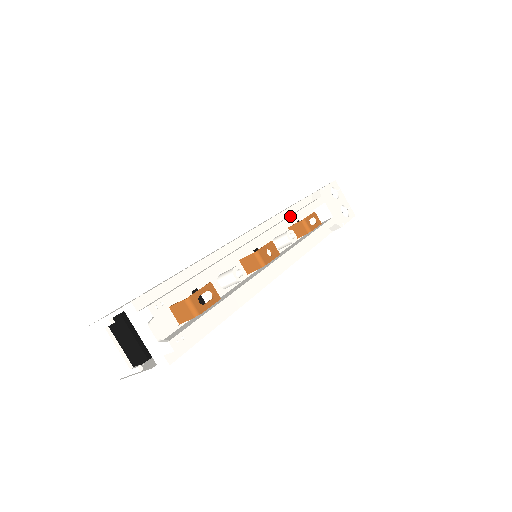
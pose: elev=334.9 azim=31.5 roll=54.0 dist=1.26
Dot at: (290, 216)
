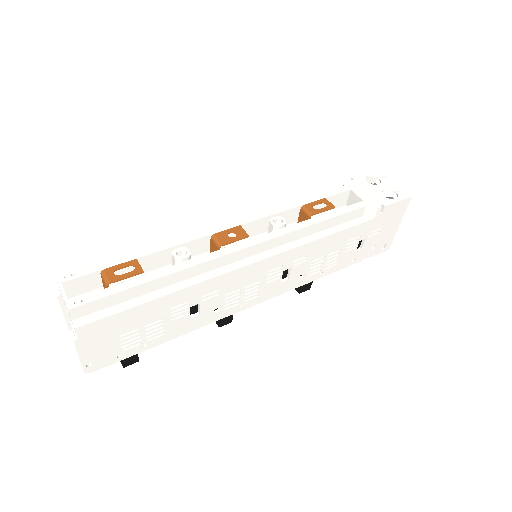
Dot at: (282, 205)
